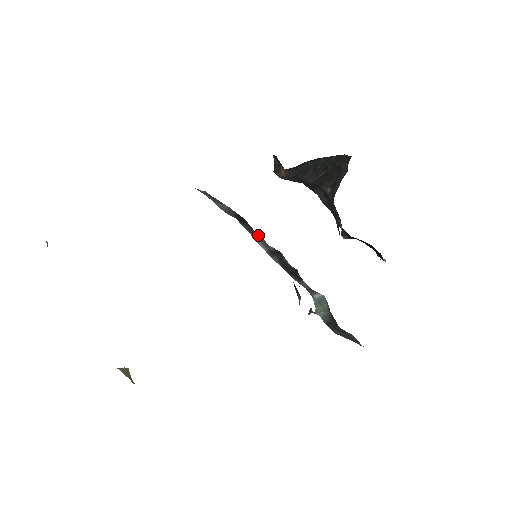
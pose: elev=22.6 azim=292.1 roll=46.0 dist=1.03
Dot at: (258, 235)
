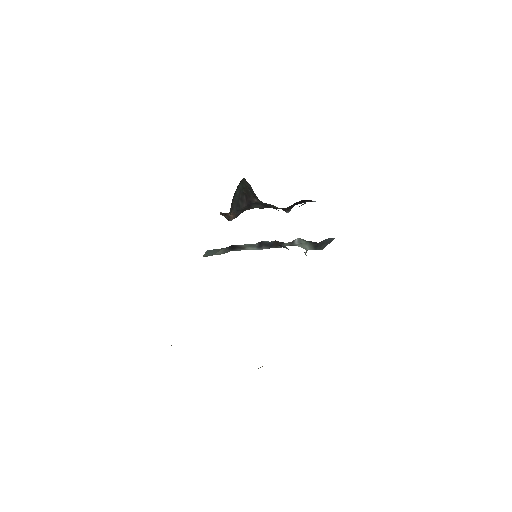
Dot at: (246, 245)
